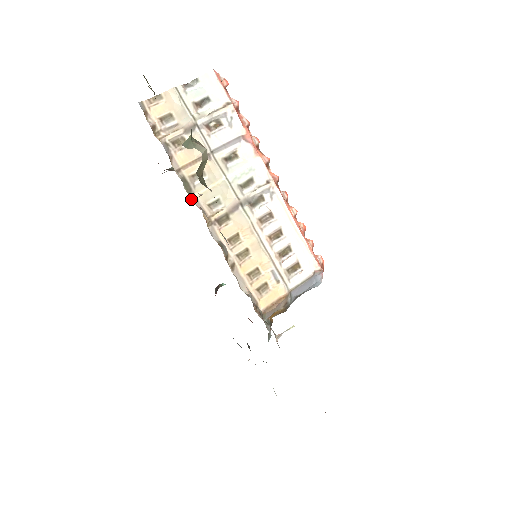
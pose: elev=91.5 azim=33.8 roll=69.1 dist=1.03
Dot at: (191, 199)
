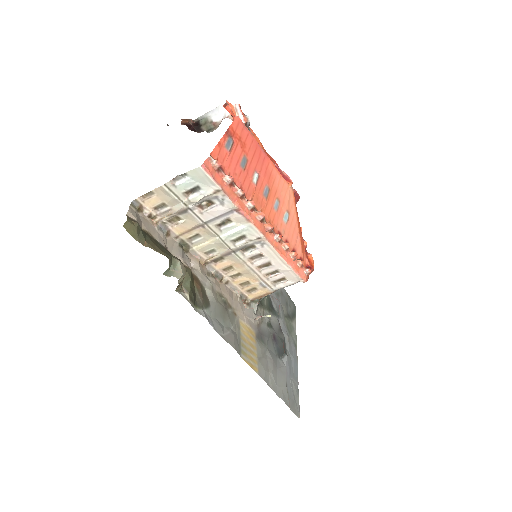
Dot at: (189, 254)
